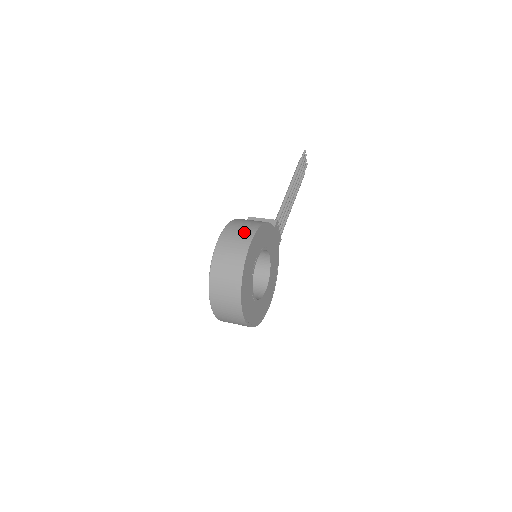
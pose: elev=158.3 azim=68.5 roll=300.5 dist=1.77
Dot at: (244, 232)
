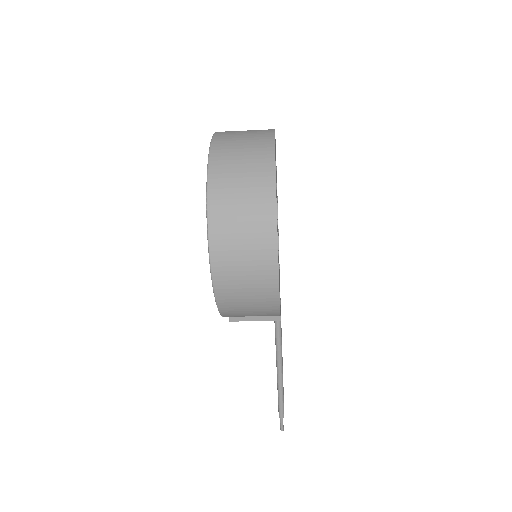
Dot at: occluded
